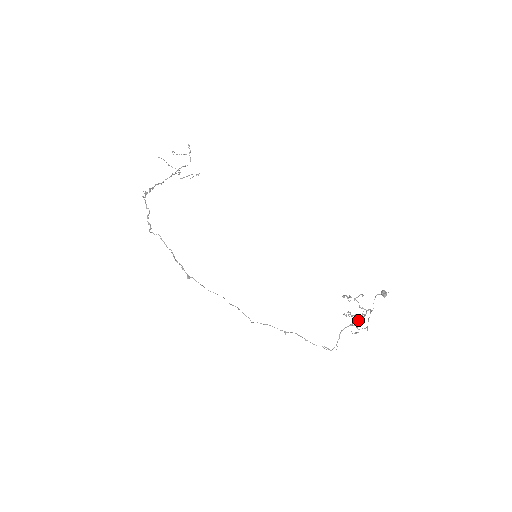
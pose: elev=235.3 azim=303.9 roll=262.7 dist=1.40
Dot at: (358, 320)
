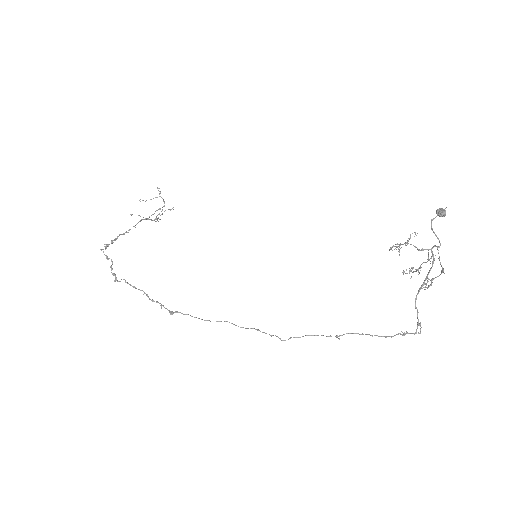
Dot at: (429, 271)
